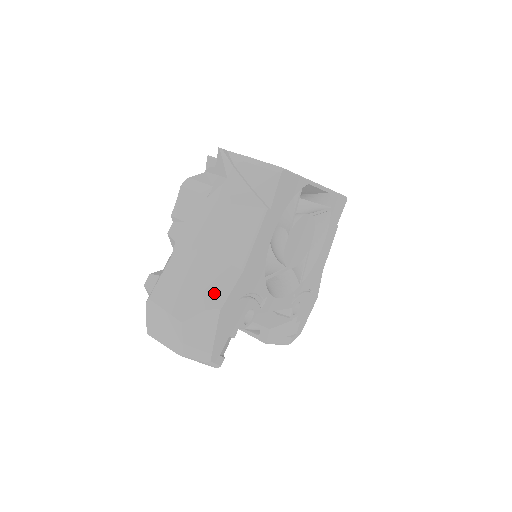
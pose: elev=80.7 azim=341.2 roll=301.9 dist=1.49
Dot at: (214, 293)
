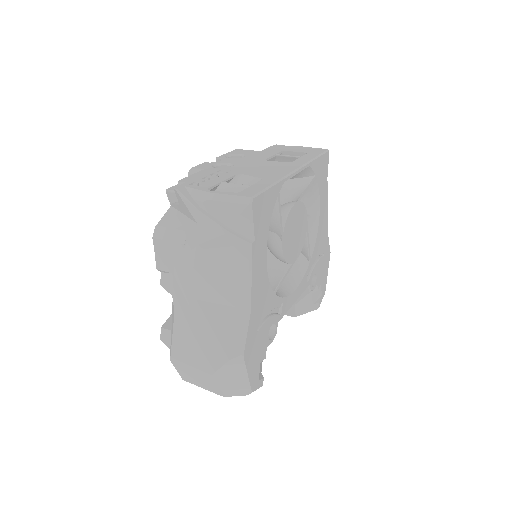
Dot at: (231, 341)
